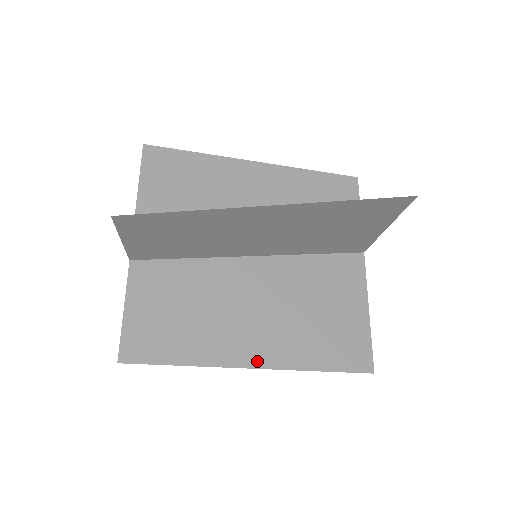
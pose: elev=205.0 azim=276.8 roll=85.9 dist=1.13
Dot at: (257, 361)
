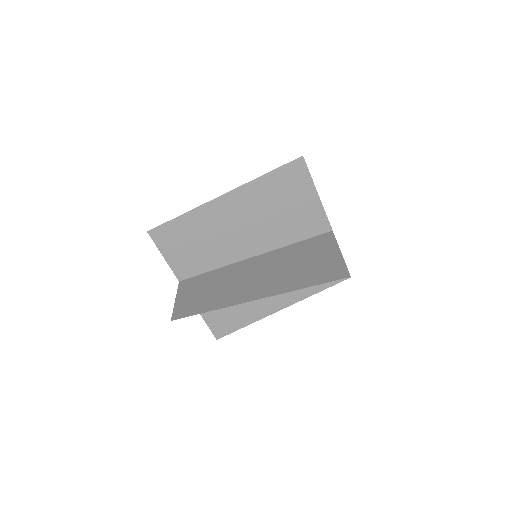
Dot at: (260, 296)
